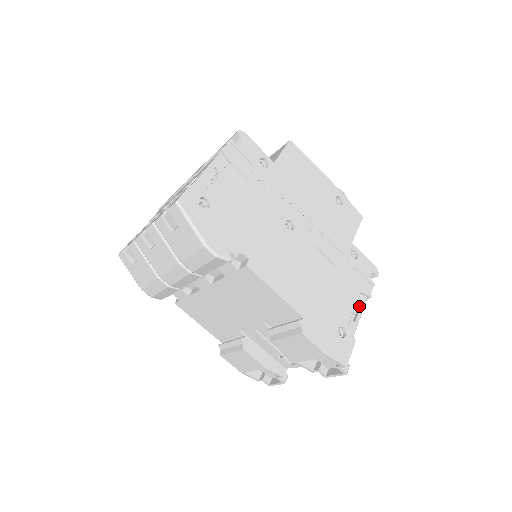
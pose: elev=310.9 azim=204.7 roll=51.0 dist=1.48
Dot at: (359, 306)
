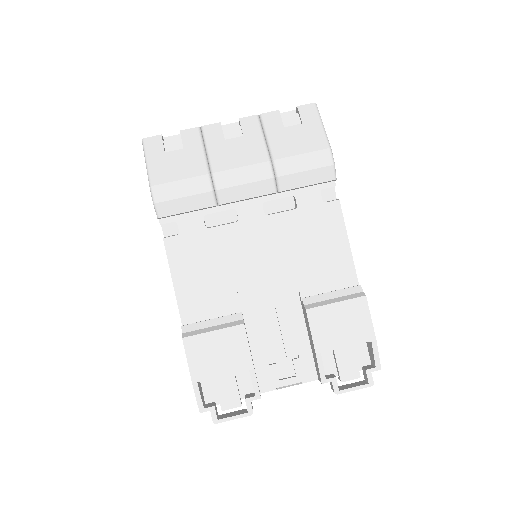
Dot at: occluded
